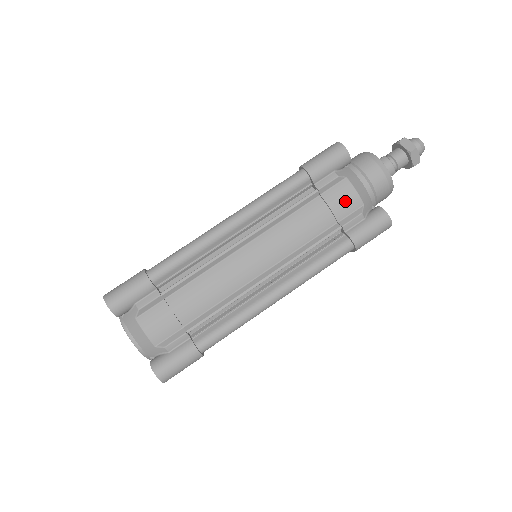
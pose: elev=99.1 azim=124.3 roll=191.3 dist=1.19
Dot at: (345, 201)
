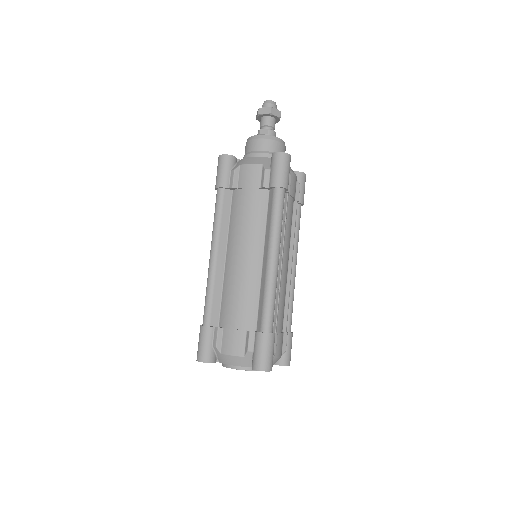
Dot at: (295, 186)
